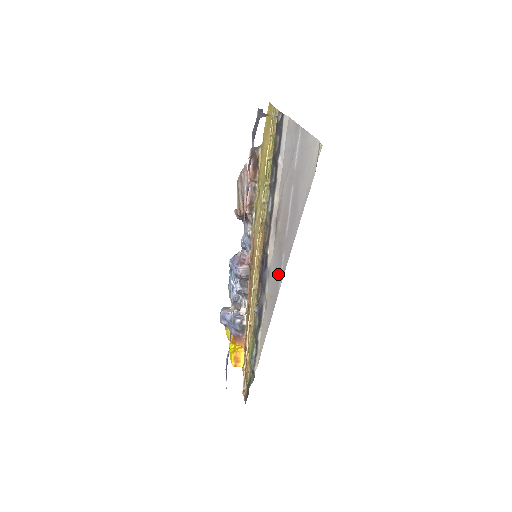
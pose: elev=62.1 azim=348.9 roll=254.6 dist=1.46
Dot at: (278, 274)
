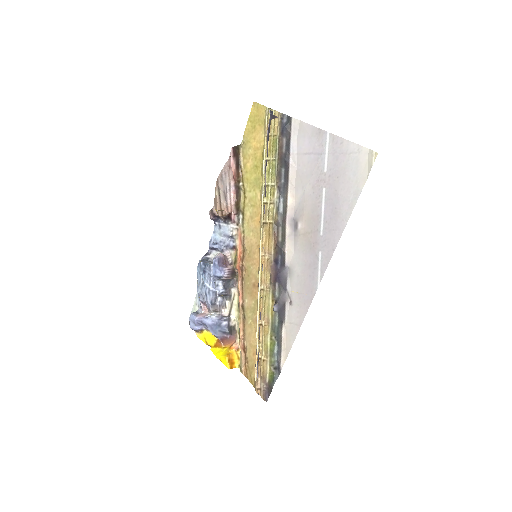
Dot at: (312, 271)
